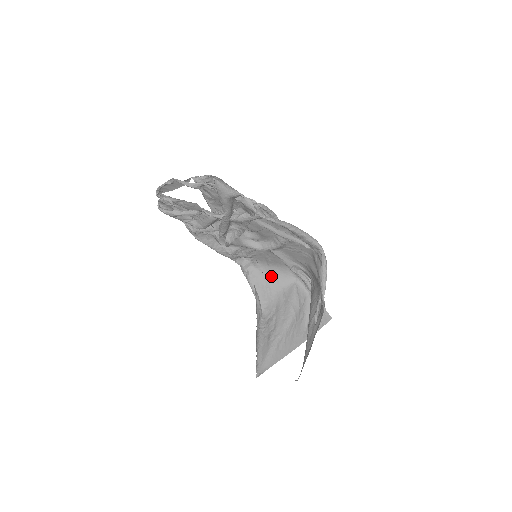
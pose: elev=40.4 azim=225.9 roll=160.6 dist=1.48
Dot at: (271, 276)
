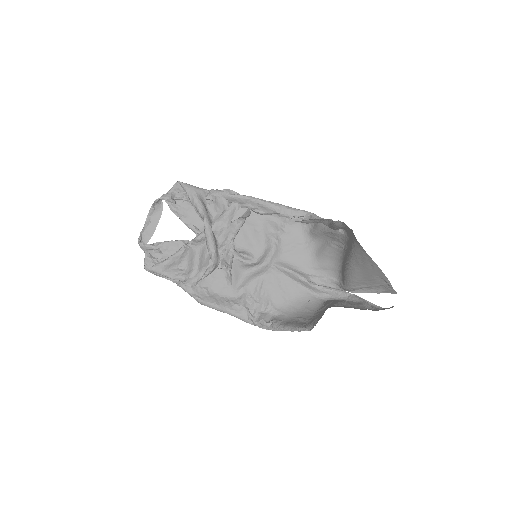
Dot at: (298, 312)
